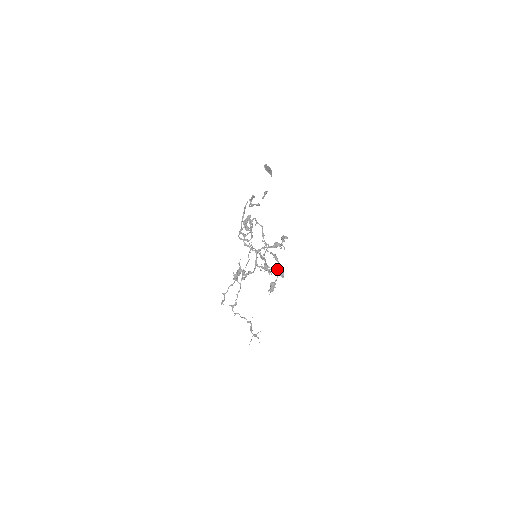
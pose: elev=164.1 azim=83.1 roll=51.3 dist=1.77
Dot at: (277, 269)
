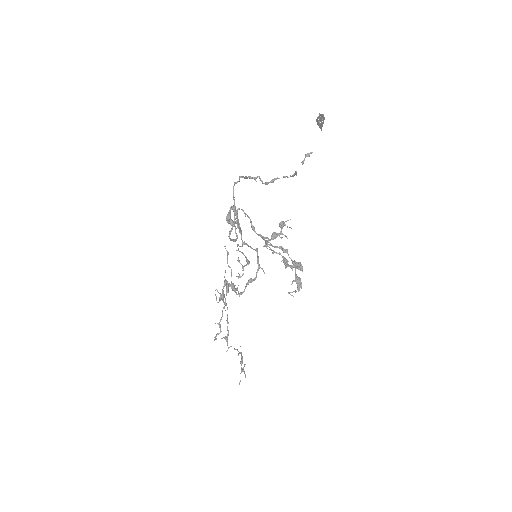
Dot at: (295, 261)
